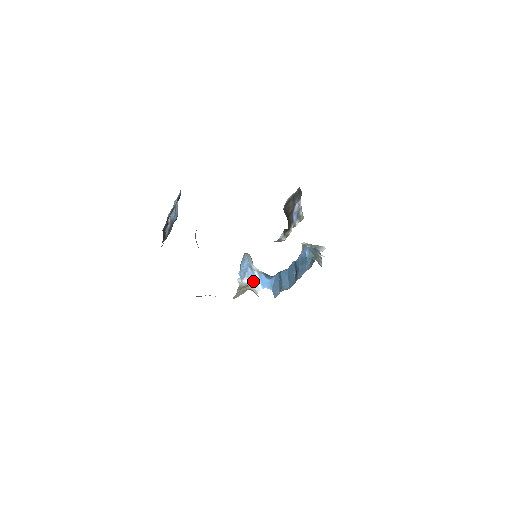
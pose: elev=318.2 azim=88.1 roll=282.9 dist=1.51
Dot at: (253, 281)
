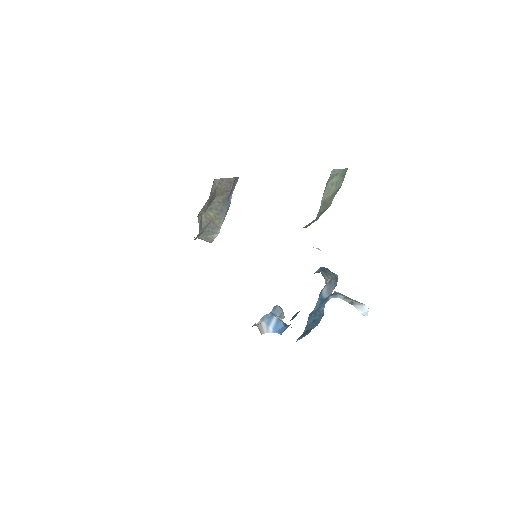
Dot at: (266, 322)
